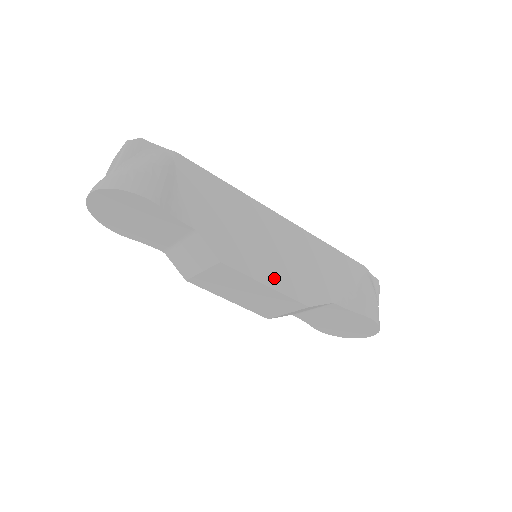
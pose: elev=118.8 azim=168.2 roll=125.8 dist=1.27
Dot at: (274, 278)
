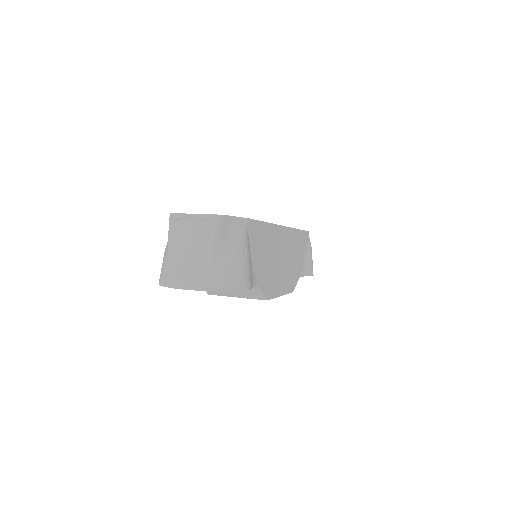
Dot at: (283, 286)
